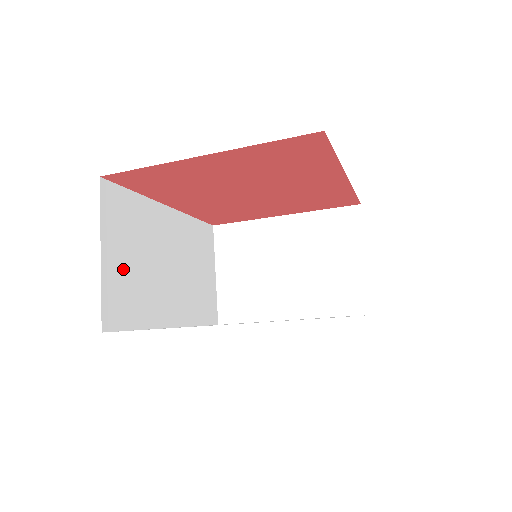
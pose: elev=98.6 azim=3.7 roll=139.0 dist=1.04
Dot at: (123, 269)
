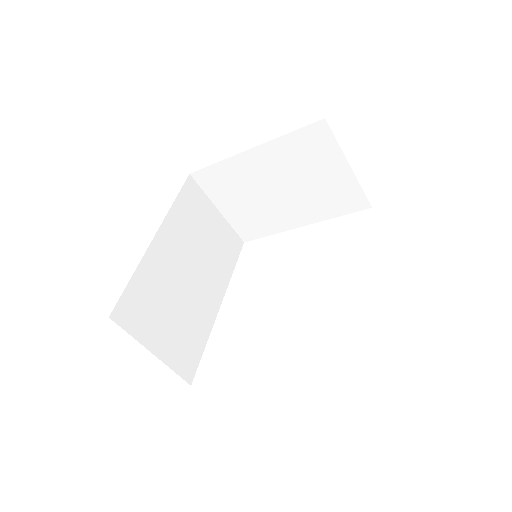
Dot at: (170, 336)
